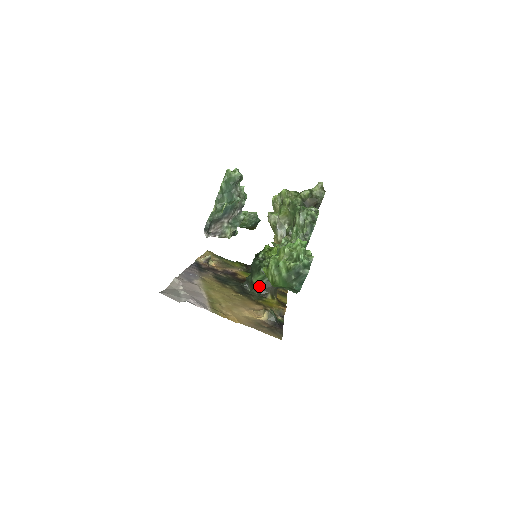
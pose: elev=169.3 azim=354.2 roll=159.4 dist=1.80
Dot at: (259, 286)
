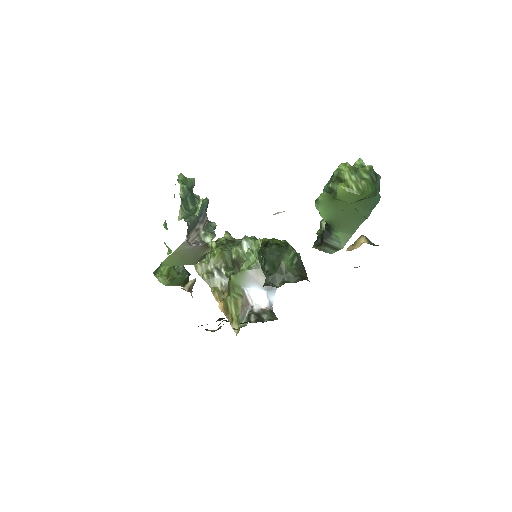
Dot at: (292, 270)
